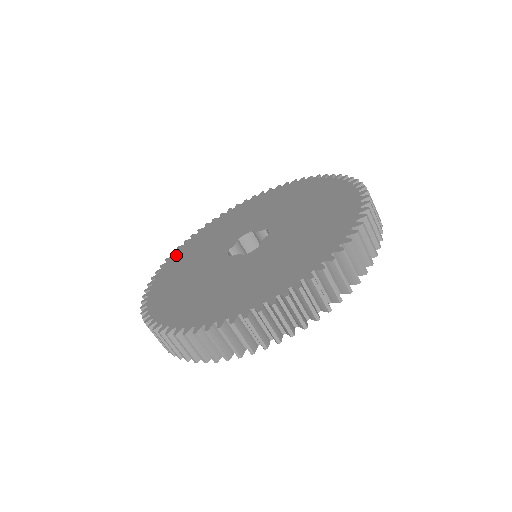
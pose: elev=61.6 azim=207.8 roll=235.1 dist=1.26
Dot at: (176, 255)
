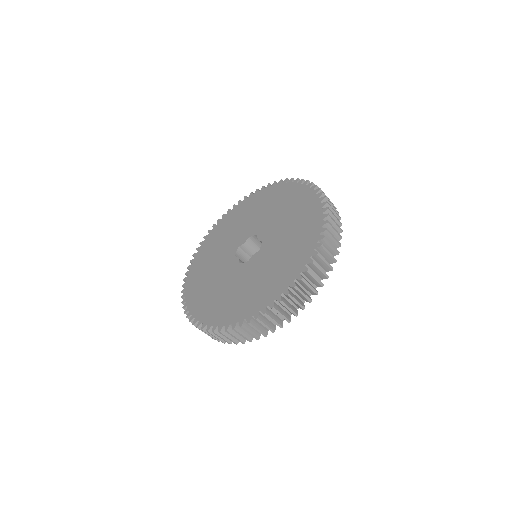
Dot at: (222, 221)
